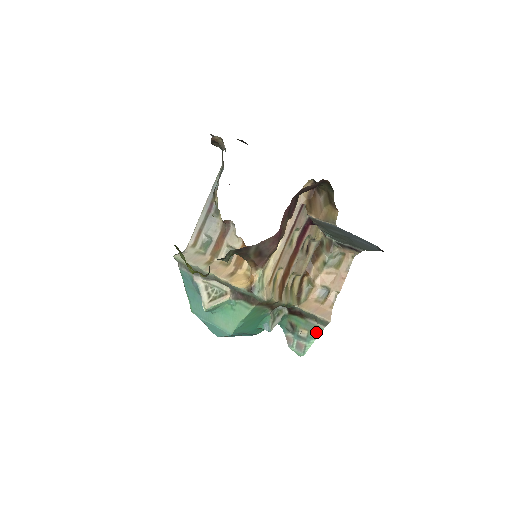
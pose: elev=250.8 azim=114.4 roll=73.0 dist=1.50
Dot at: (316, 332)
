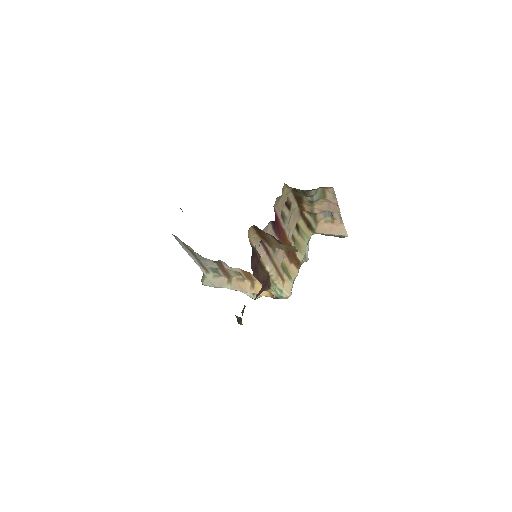
Dot at: occluded
